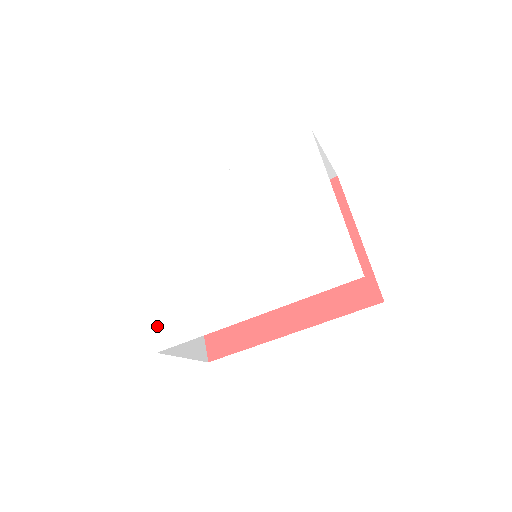
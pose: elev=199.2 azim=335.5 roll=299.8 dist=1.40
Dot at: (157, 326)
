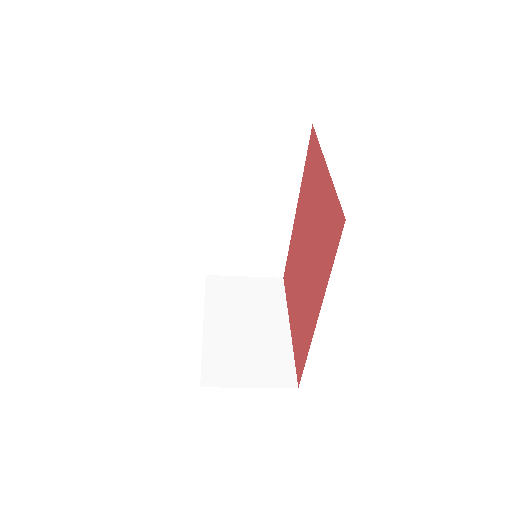
Dot at: (201, 363)
